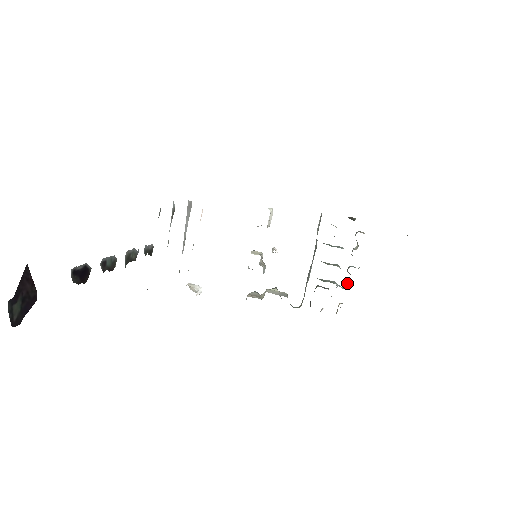
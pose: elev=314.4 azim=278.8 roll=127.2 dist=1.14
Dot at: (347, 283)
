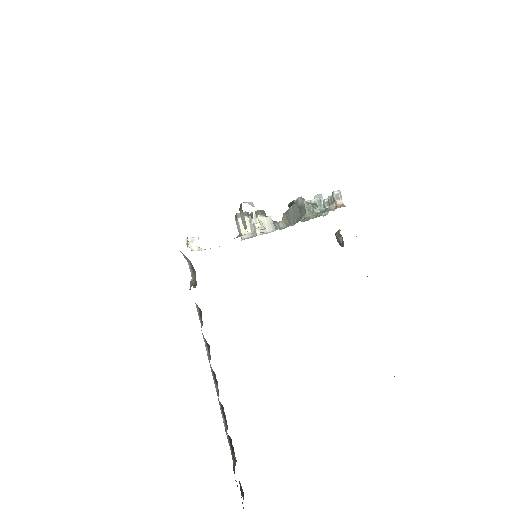
Dot at: occluded
